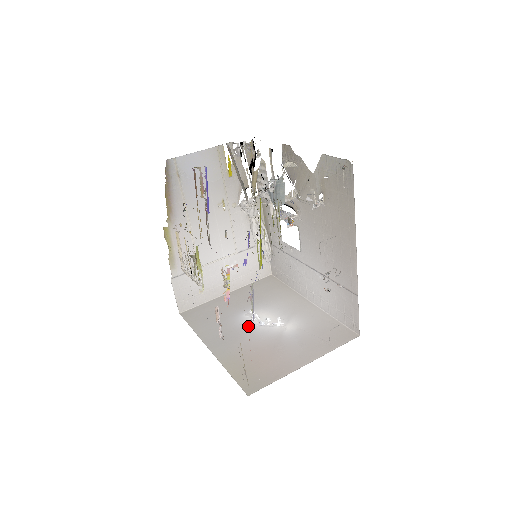
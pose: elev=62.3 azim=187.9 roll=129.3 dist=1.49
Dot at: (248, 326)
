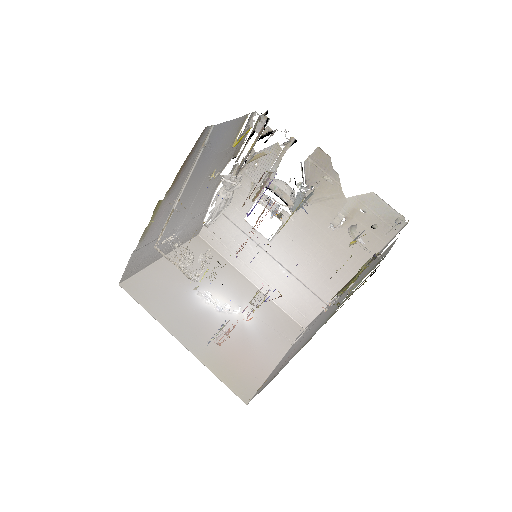
Dot at: (207, 311)
